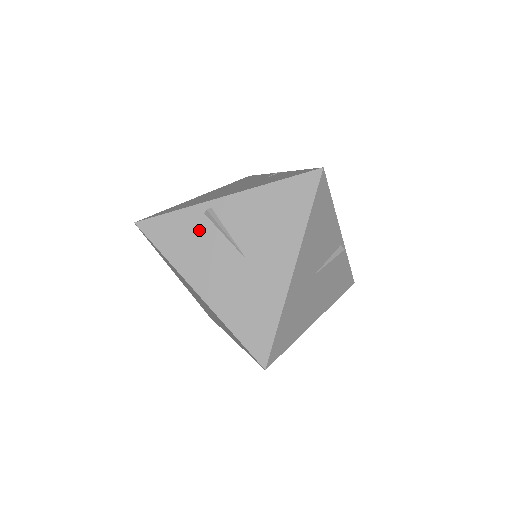
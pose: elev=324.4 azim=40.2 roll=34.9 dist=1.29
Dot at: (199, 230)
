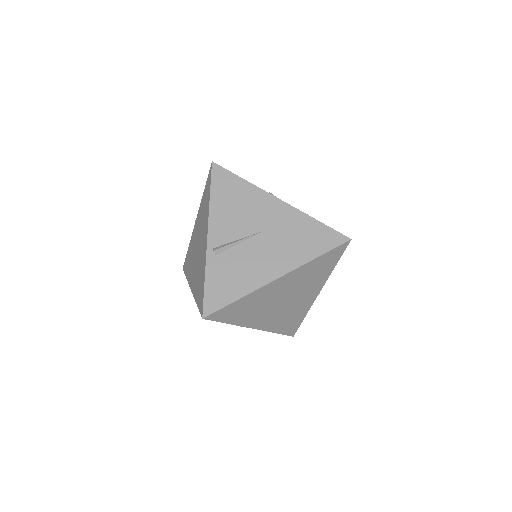
Dot at: (227, 263)
